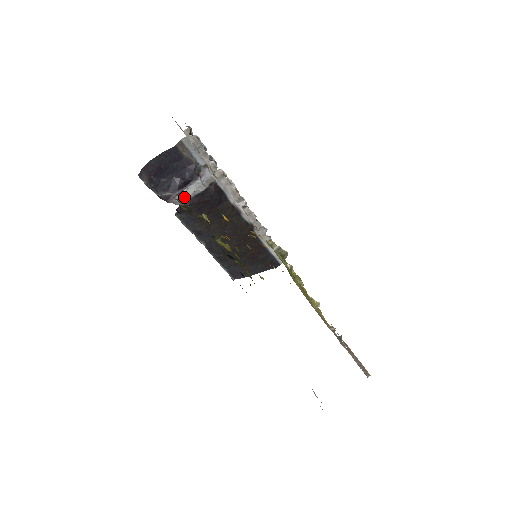
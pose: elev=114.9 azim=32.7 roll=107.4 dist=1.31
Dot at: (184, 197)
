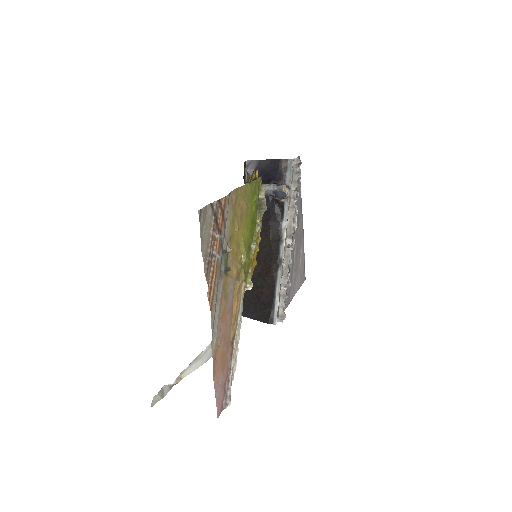
Dot at: occluded
